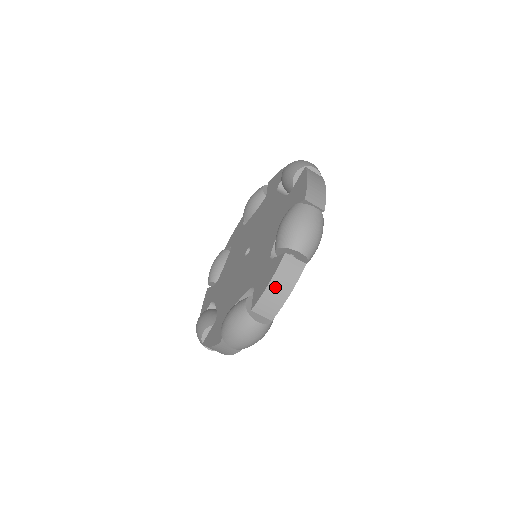
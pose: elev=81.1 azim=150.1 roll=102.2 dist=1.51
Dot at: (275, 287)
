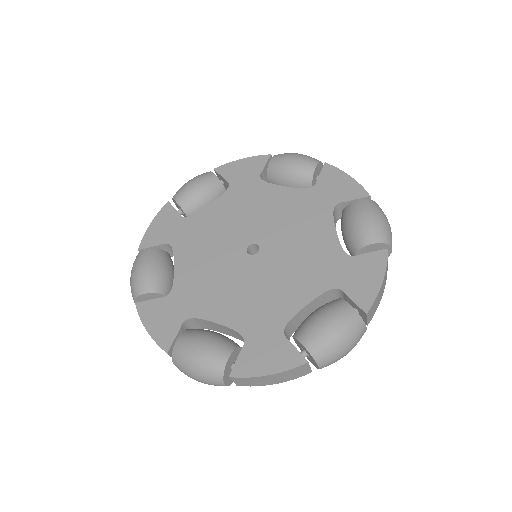
Dot at: (270, 378)
